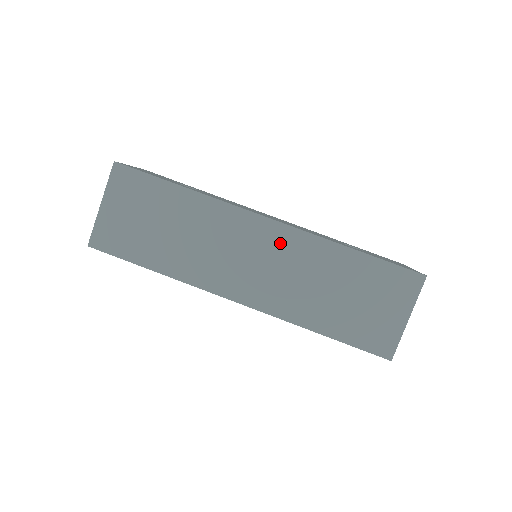
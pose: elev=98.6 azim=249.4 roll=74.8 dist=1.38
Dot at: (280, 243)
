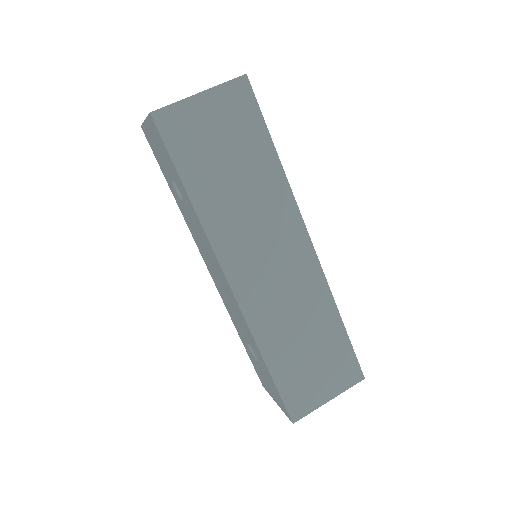
Dot at: (302, 270)
